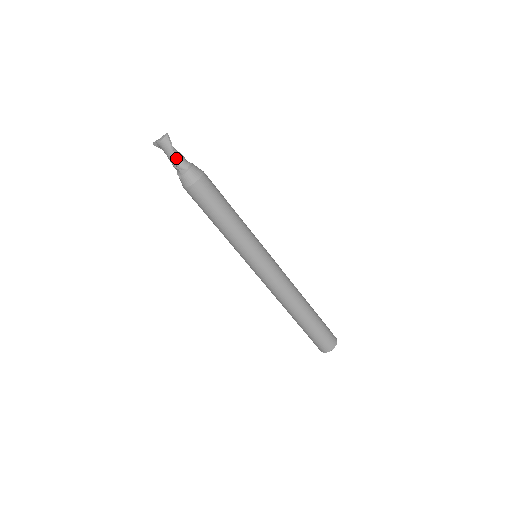
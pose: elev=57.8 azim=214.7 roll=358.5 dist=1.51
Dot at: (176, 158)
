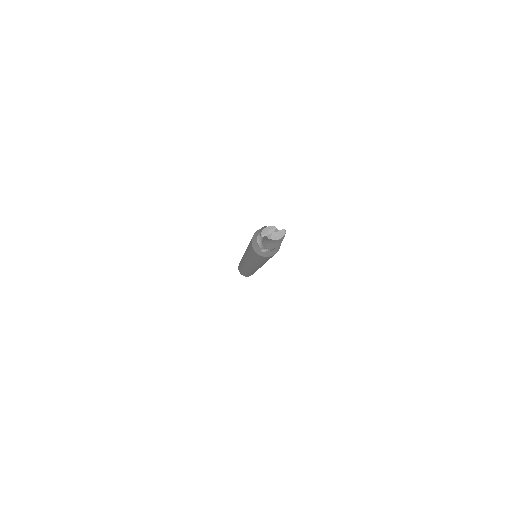
Dot at: occluded
